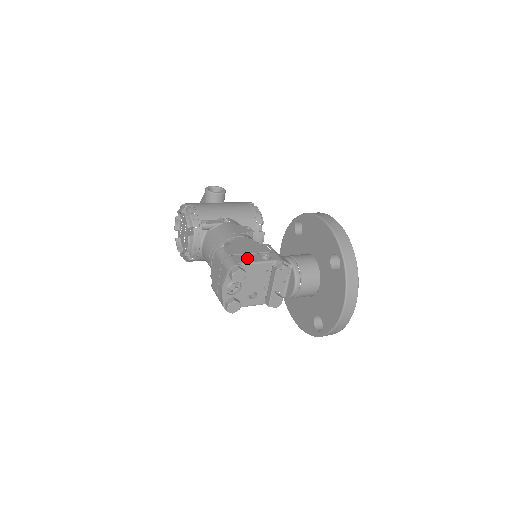
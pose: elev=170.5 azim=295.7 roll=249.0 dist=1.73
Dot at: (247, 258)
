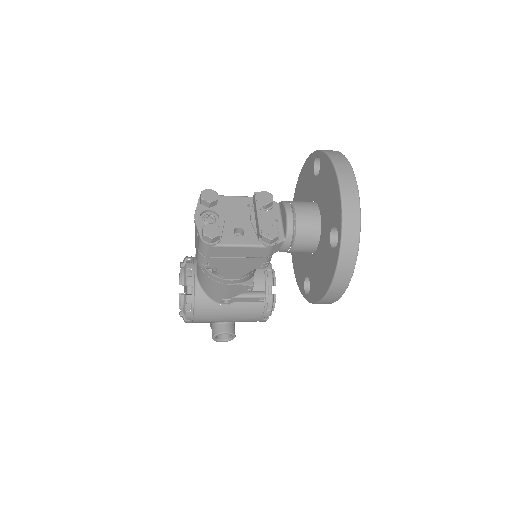
Dot at: occluded
